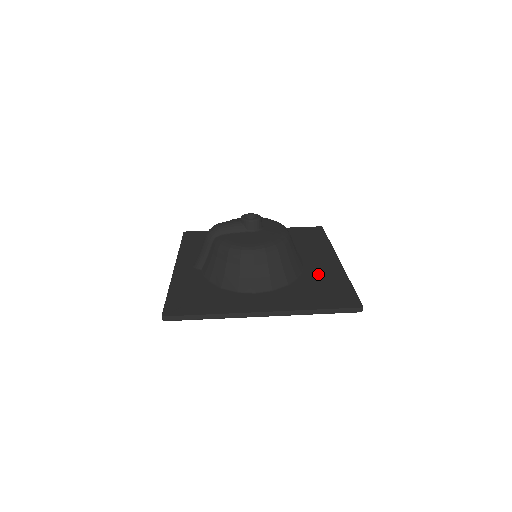
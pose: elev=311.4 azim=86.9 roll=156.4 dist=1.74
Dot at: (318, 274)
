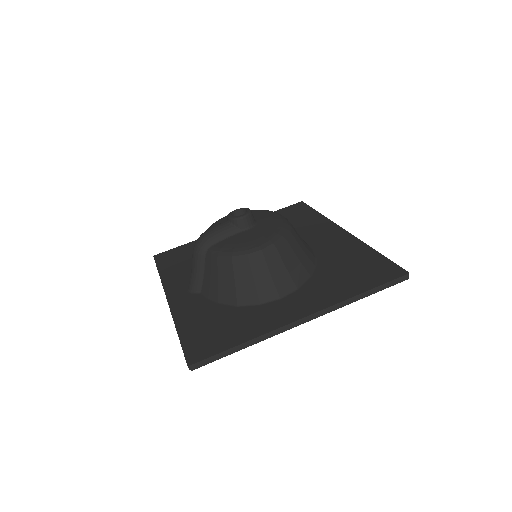
Dot at: (335, 253)
